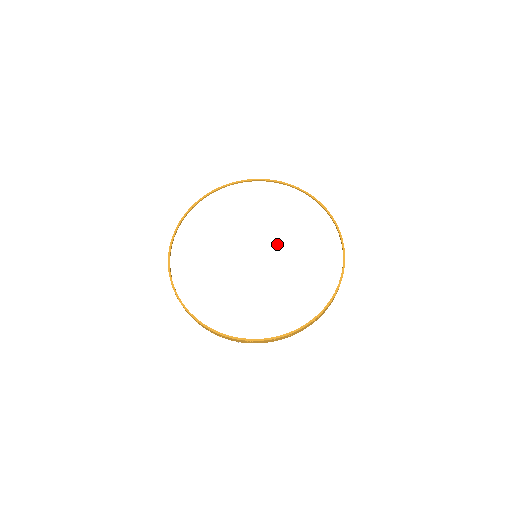
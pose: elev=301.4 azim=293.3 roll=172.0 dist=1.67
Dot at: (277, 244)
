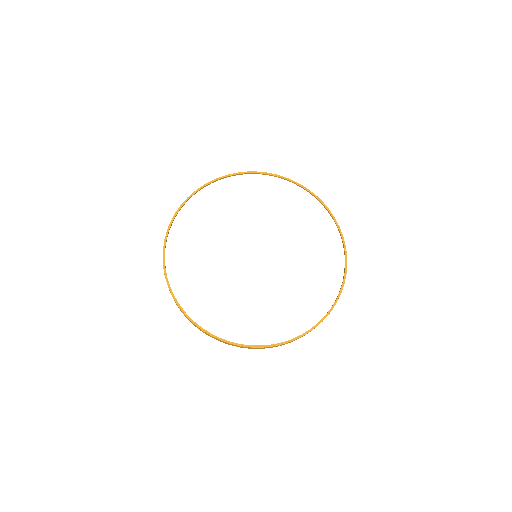
Dot at: (279, 265)
